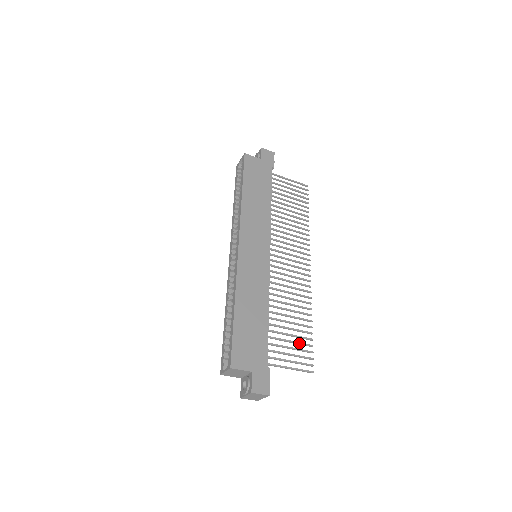
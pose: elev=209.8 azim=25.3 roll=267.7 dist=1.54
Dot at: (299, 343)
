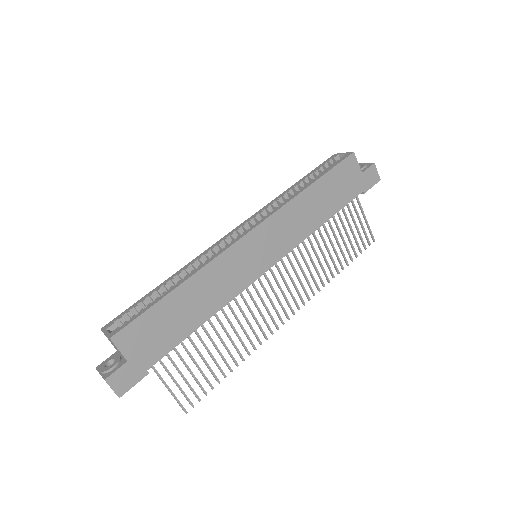
Dot at: (203, 374)
